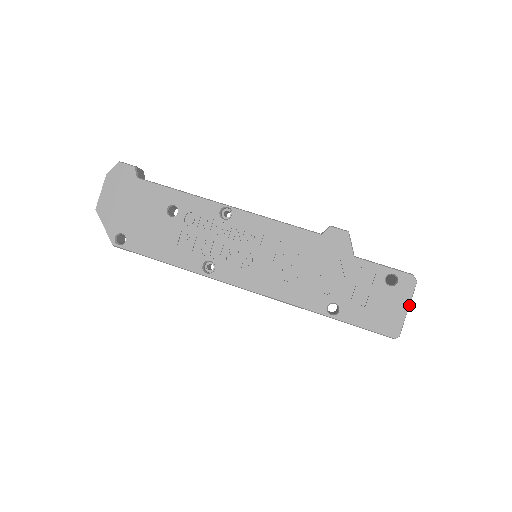
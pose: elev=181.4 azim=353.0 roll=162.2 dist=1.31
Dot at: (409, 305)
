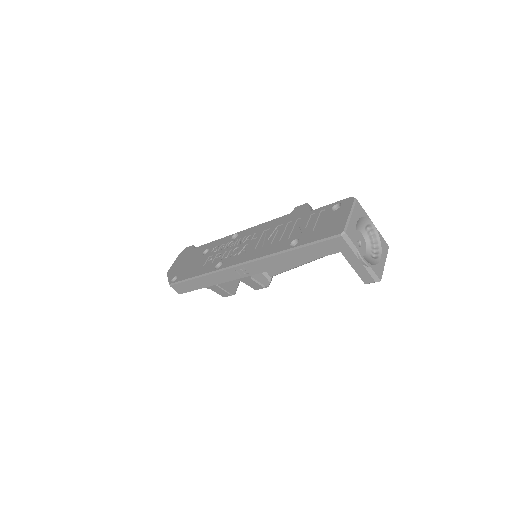
Dot at: (351, 212)
